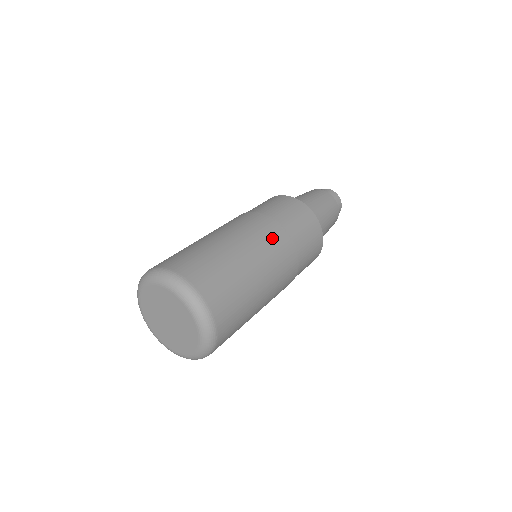
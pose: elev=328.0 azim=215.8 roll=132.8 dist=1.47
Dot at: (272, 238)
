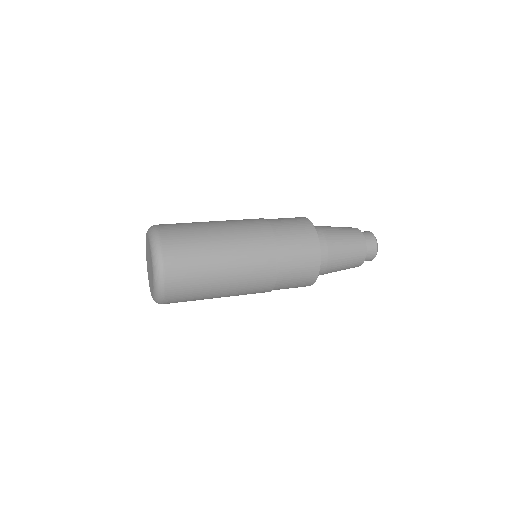
Dot at: (258, 249)
